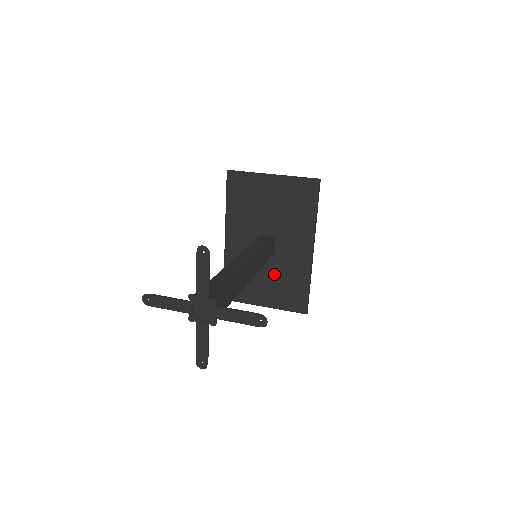
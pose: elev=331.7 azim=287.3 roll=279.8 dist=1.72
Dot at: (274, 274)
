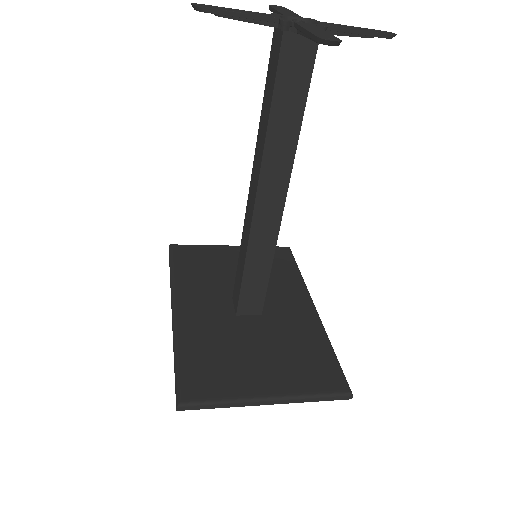
Dot at: (270, 342)
